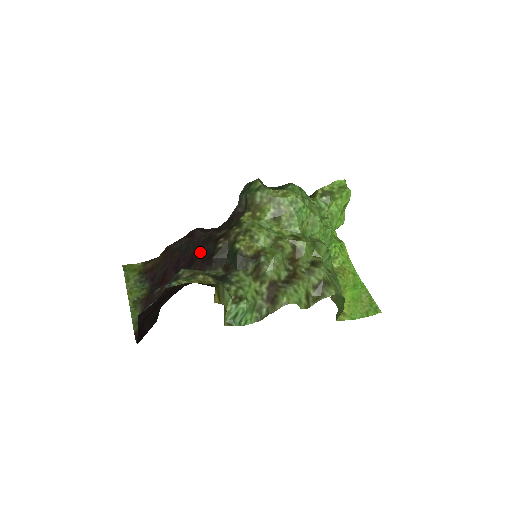
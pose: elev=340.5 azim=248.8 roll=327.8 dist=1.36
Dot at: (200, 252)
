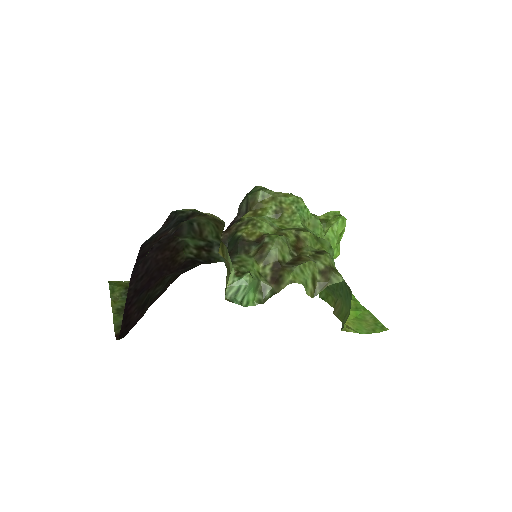
Dot at: occluded
